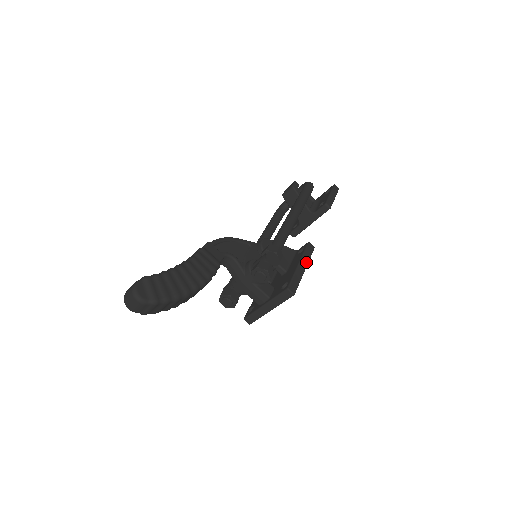
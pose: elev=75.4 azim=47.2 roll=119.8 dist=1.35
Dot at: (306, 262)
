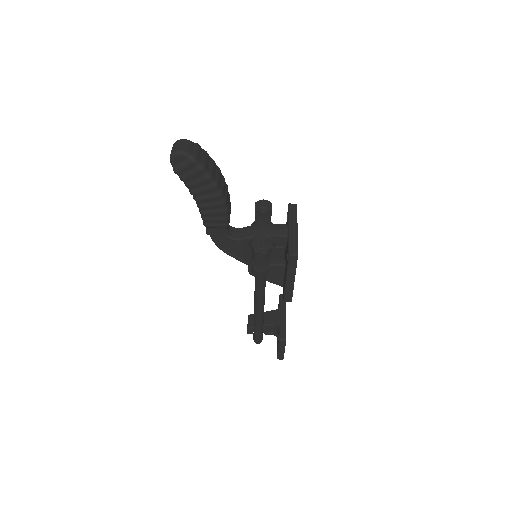
Dot at: occluded
